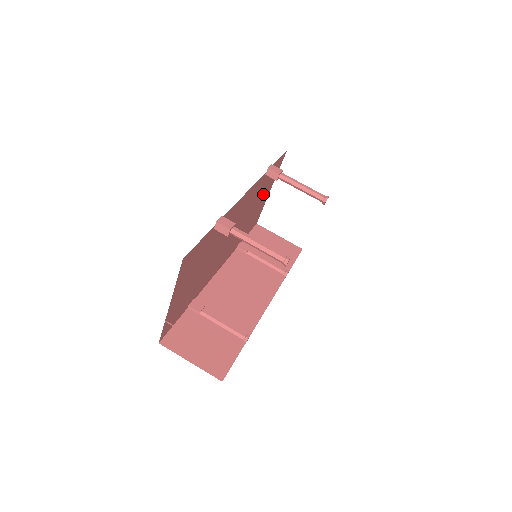
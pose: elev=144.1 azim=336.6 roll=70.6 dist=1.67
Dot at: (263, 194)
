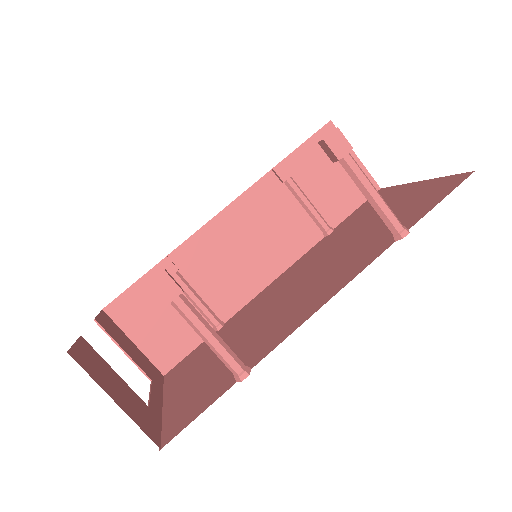
Dot at: occluded
